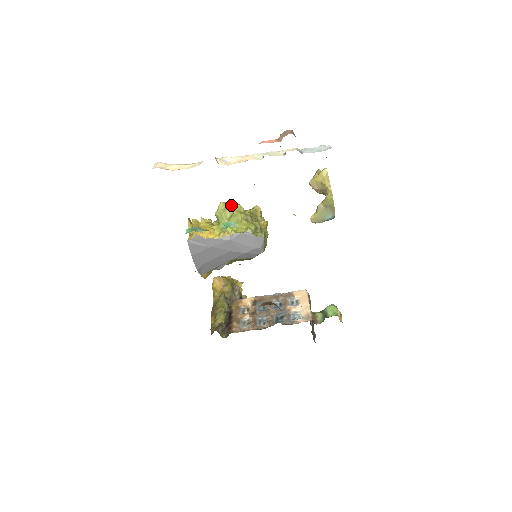
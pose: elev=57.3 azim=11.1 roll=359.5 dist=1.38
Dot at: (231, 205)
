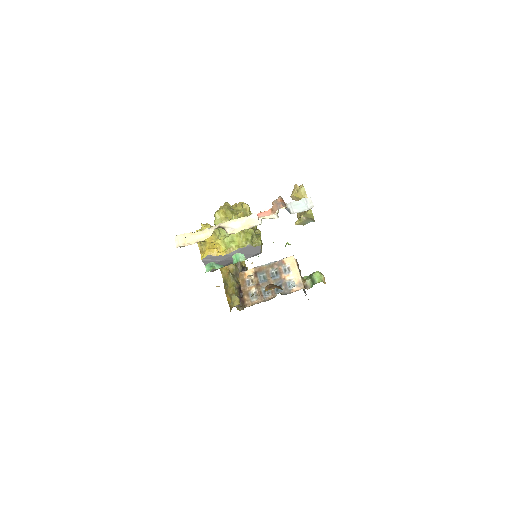
Dot at: (225, 212)
